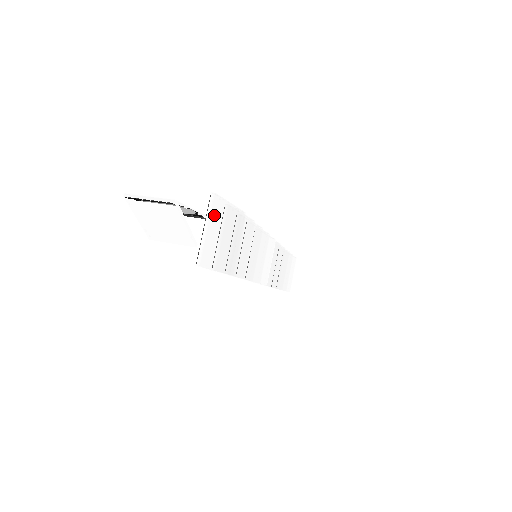
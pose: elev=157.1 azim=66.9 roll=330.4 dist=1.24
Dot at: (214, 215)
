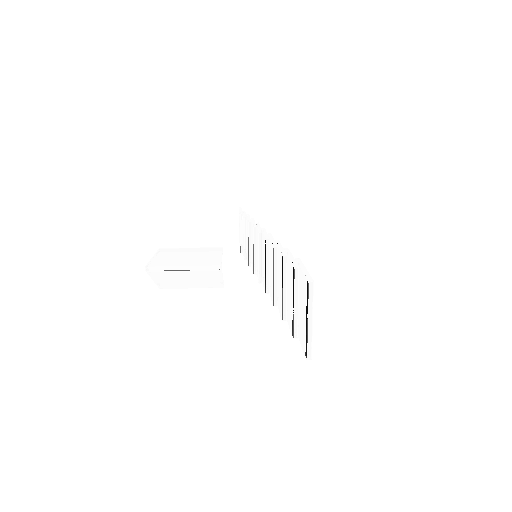
Dot at: (311, 301)
